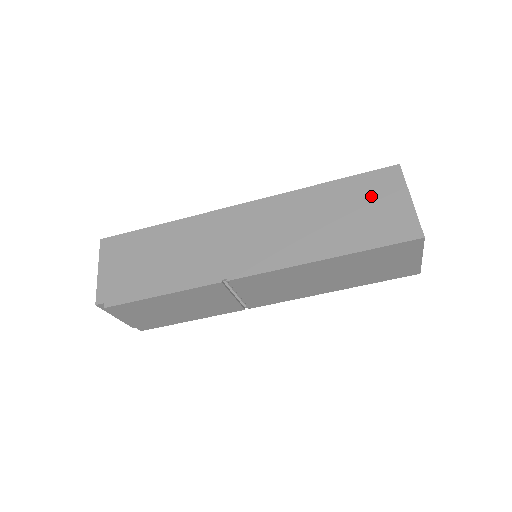
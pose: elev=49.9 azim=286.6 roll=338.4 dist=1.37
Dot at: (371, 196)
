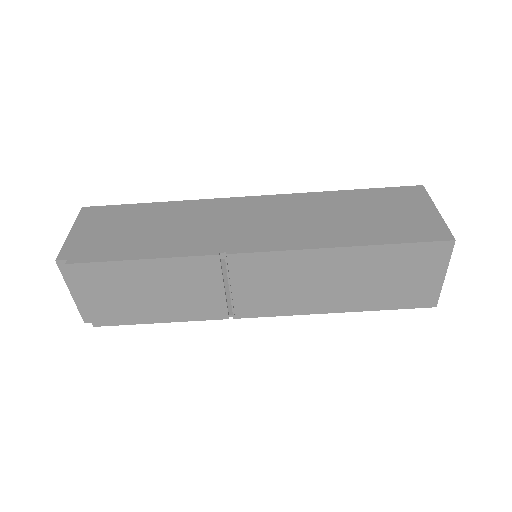
Dot at: (394, 204)
